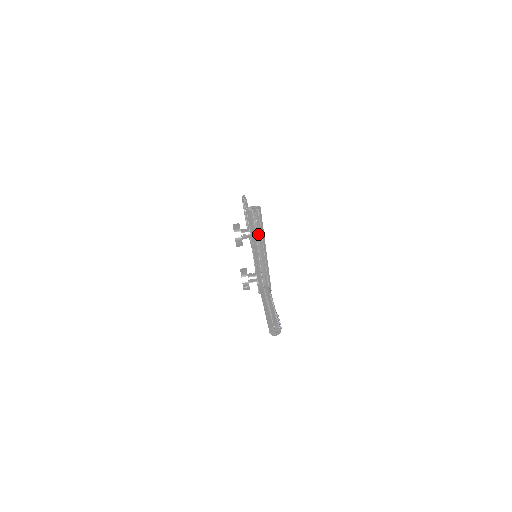
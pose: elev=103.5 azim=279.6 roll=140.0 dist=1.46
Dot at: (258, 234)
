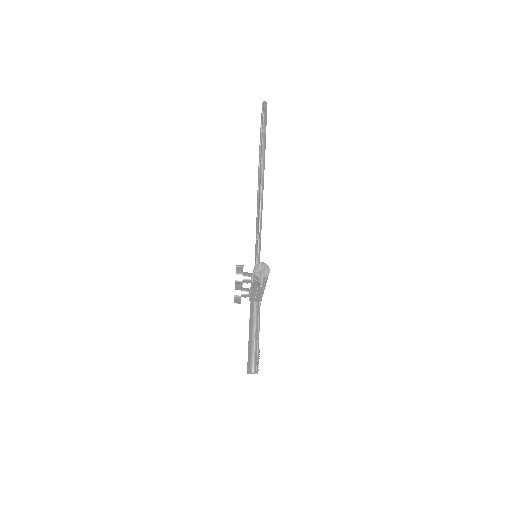
Dot at: occluded
